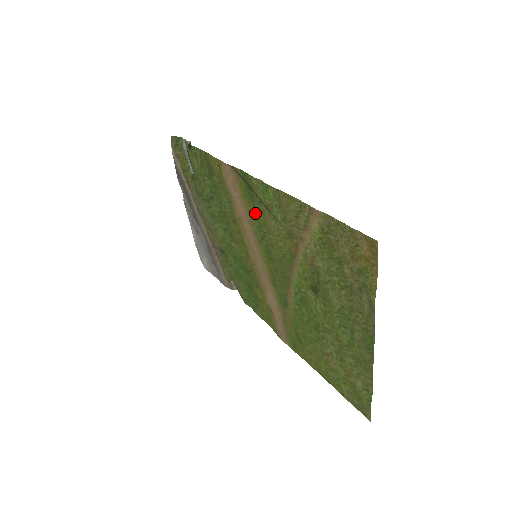
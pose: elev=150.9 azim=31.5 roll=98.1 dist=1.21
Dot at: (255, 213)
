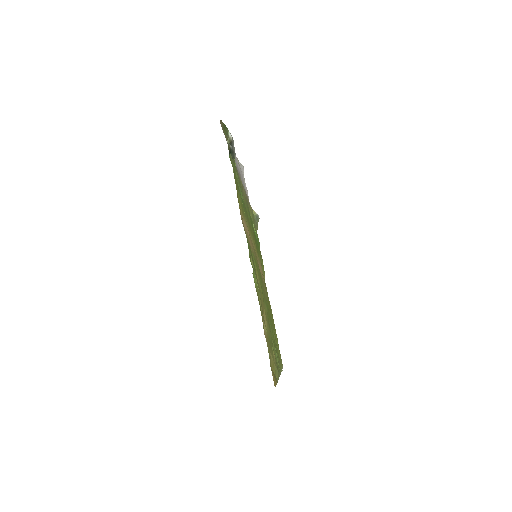
Dot at: (253, 257)
